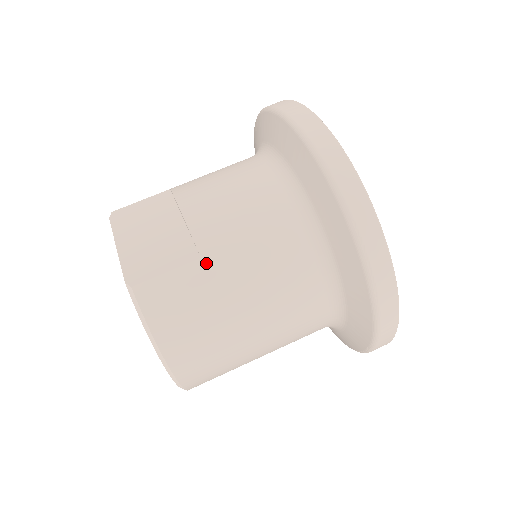
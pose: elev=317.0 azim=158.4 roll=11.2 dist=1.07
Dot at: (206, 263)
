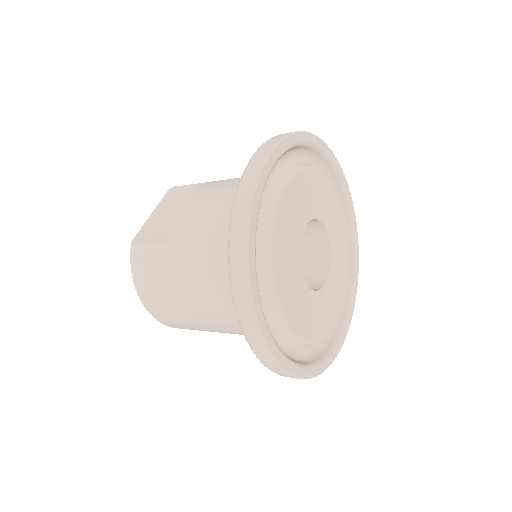
Dot at: (169, 249)
